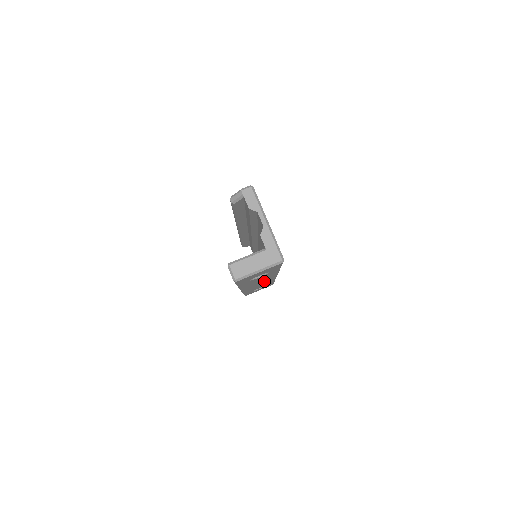
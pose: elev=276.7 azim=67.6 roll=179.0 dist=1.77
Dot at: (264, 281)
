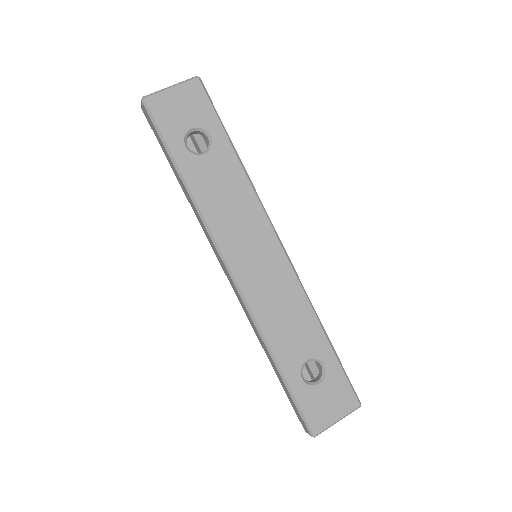
Dot at: (262, 252)
